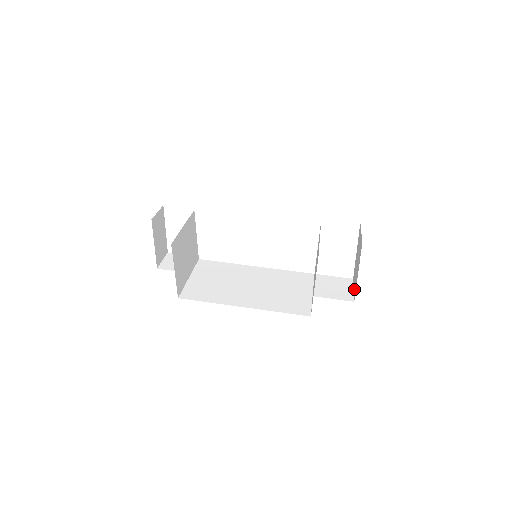
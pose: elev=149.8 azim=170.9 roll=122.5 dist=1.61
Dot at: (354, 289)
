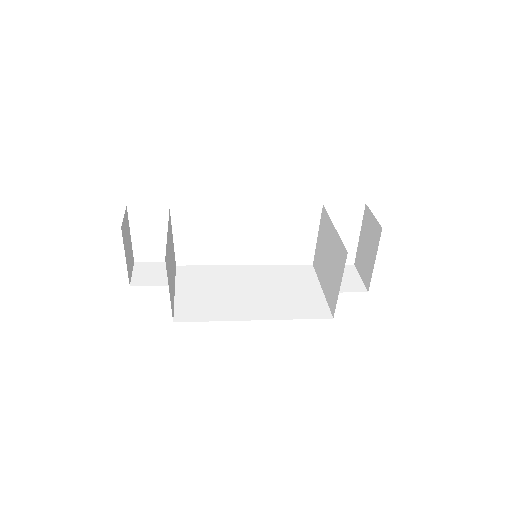
Dot at: (364, 277)
